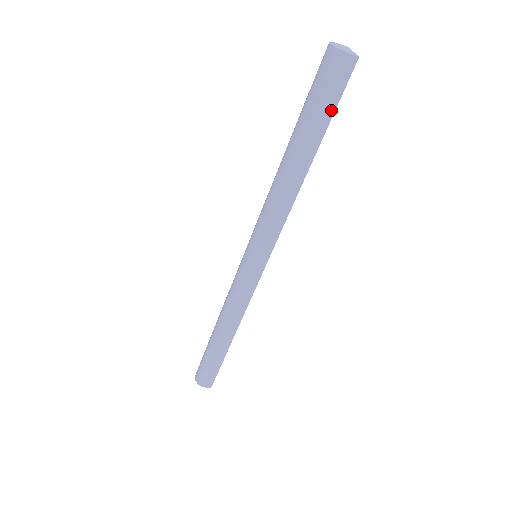
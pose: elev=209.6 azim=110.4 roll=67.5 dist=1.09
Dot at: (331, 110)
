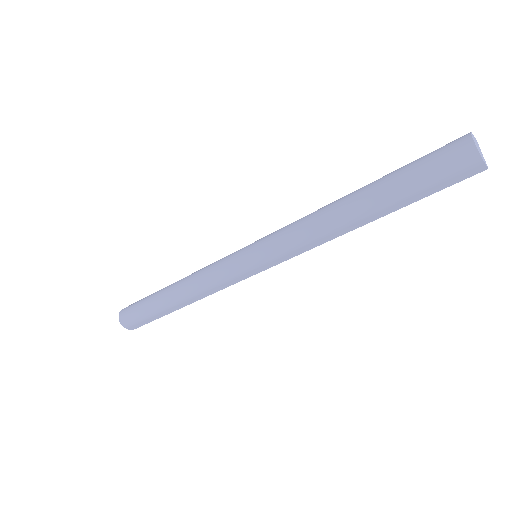
Dot at: (427, 193)
